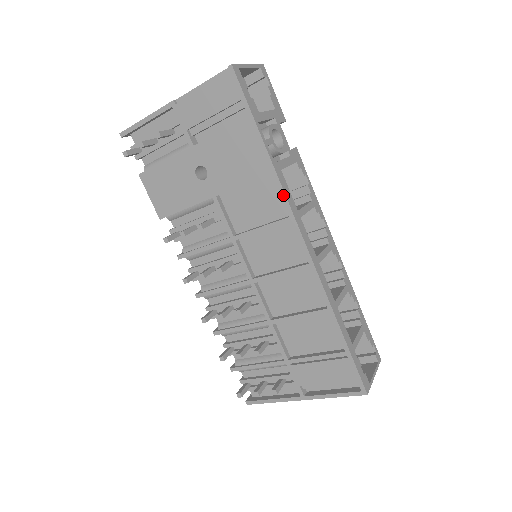
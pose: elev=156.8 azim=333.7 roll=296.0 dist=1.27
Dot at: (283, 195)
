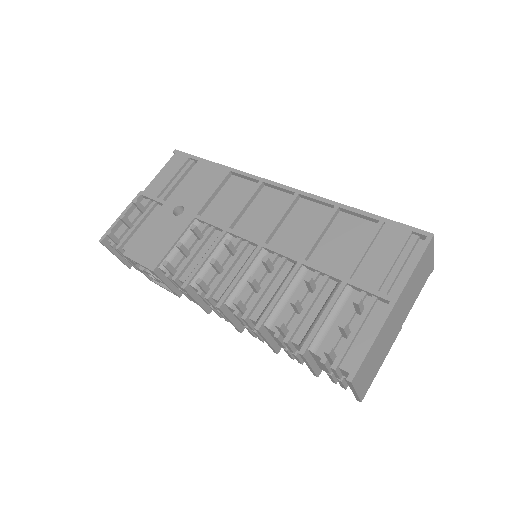
Dot at: (246, 174)
